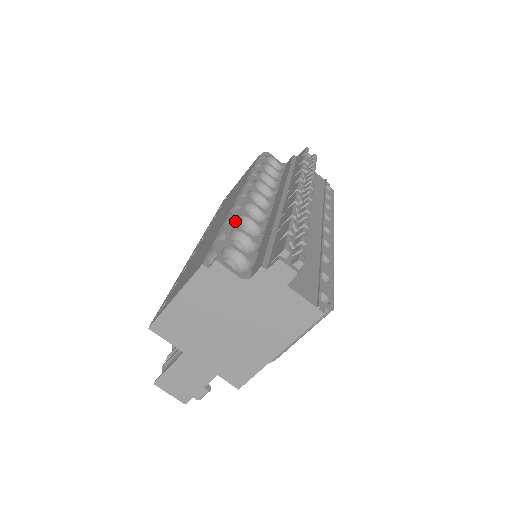
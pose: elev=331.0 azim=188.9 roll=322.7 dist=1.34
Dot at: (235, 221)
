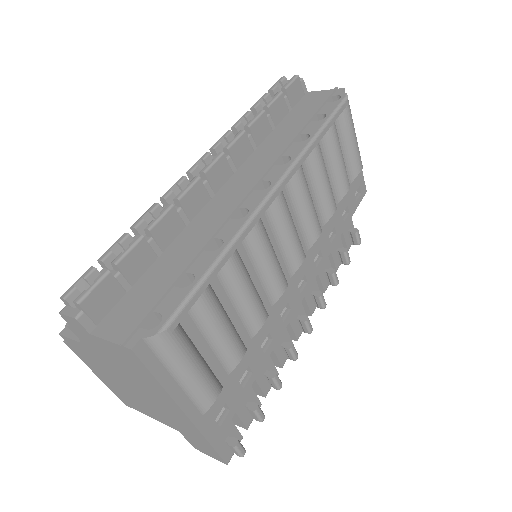
Dot at: occluded
